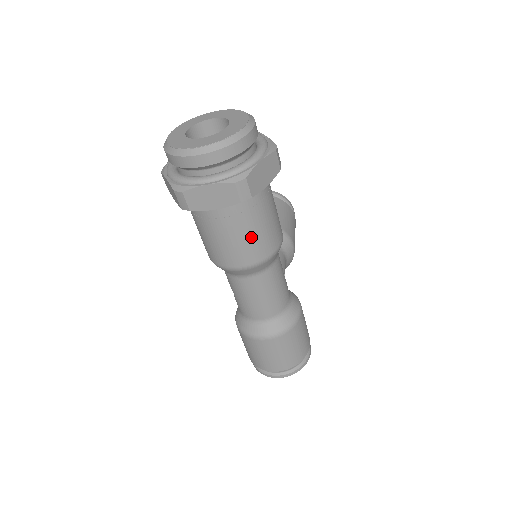
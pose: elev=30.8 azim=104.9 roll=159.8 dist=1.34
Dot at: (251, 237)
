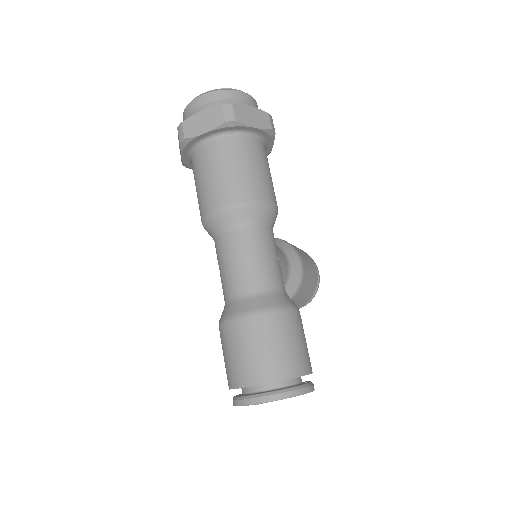
Dot at: (236, 173)
